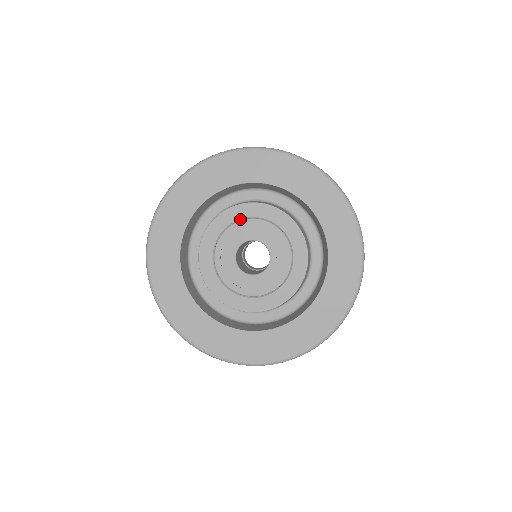
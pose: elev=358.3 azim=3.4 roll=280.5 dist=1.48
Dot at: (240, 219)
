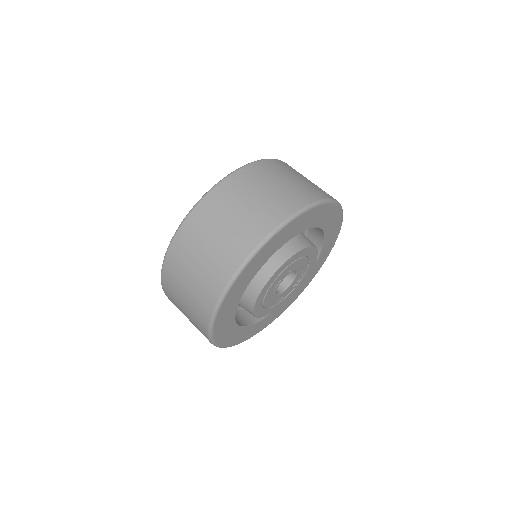
Dot at: (279, 275)
